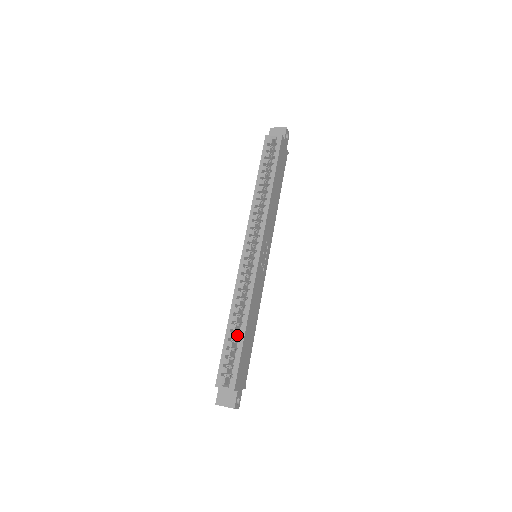
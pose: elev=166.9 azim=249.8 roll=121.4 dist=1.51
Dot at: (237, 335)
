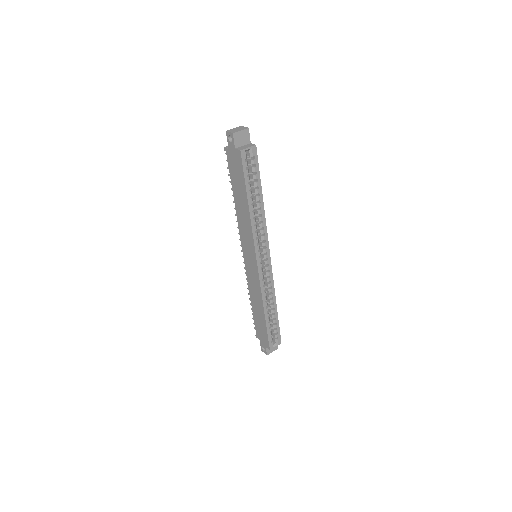
Dot at: occluded
